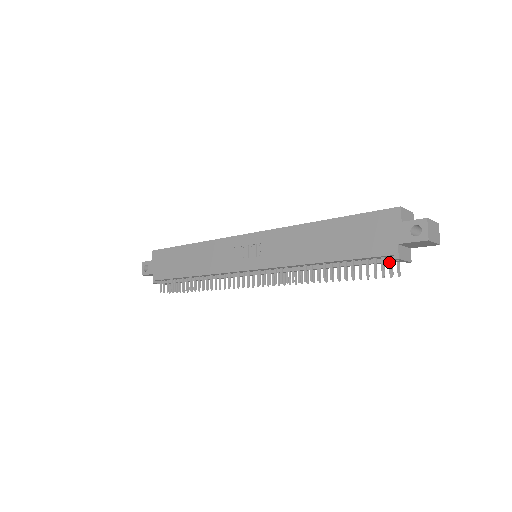
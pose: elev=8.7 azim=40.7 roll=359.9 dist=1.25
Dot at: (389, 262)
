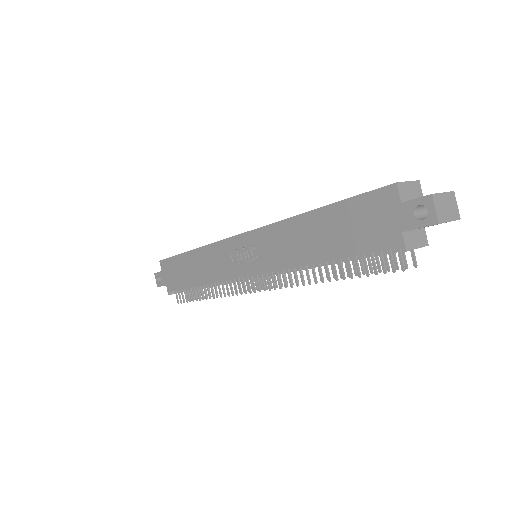
Dot at: occluded
